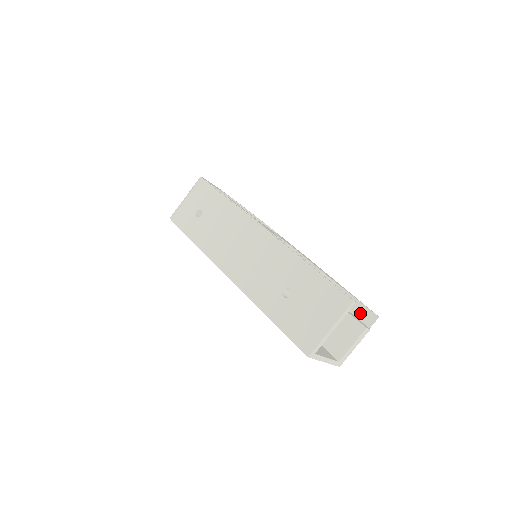
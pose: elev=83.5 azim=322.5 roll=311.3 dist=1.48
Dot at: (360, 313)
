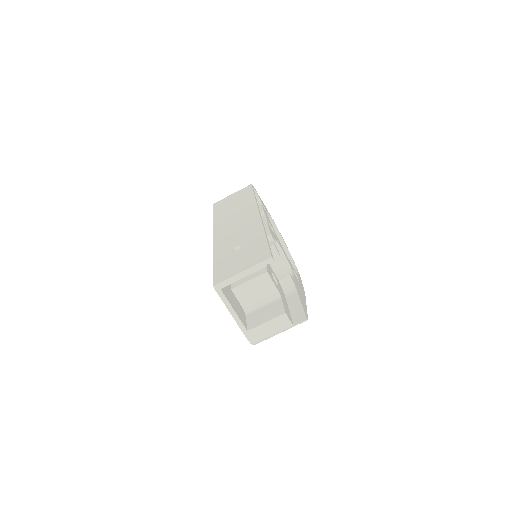
Dot at: (296, 313)
